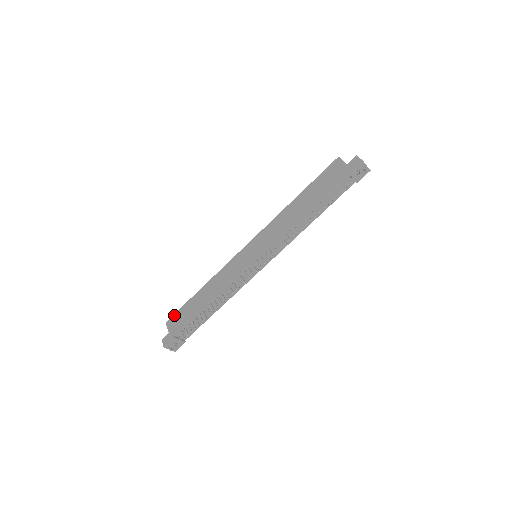
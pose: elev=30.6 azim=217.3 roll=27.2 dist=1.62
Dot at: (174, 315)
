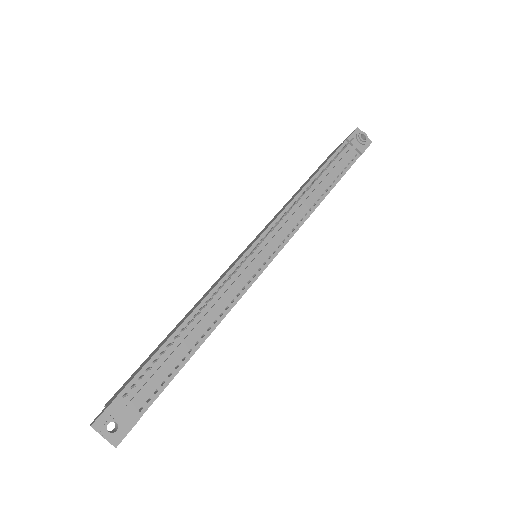
Dot at: occluded
